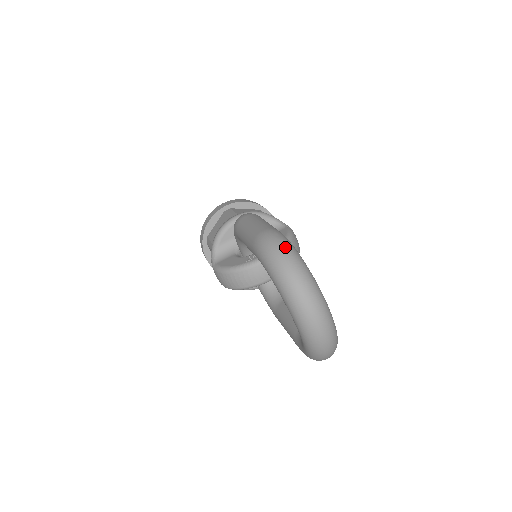
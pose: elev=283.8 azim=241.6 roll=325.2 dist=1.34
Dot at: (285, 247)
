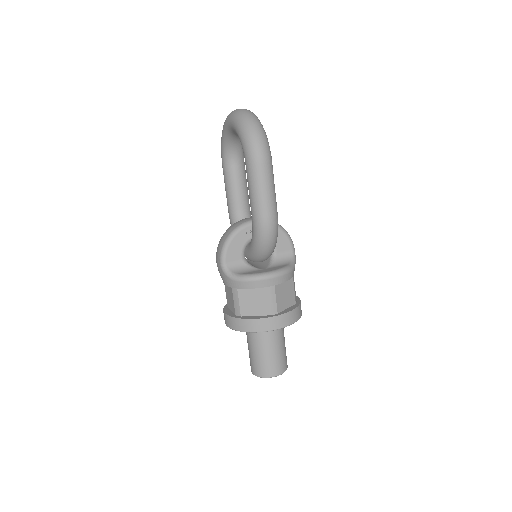
Dot at: occluded
